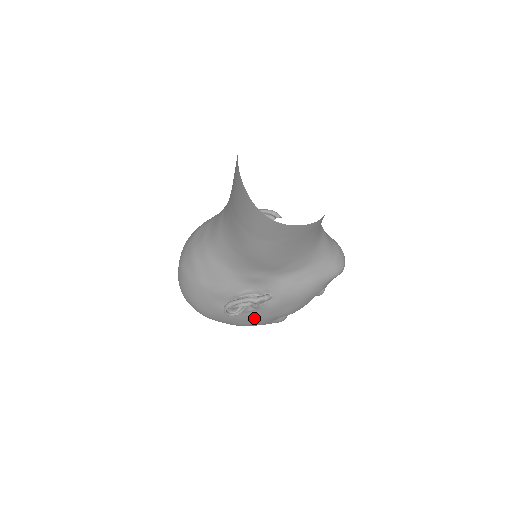
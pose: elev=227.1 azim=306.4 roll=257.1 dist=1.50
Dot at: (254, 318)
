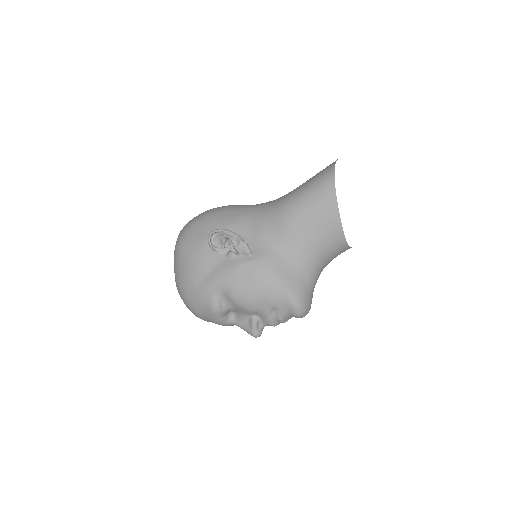
Dot at: (211, 270)
